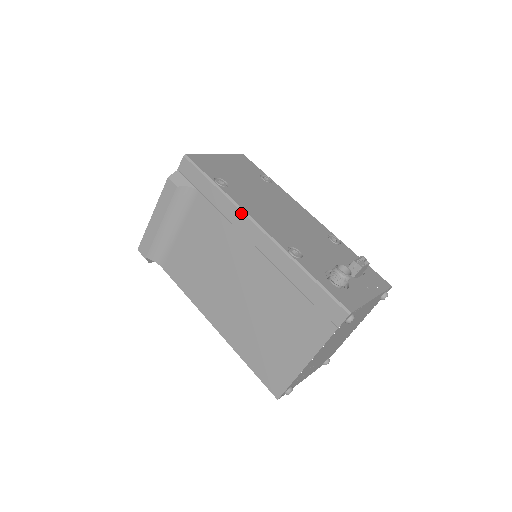
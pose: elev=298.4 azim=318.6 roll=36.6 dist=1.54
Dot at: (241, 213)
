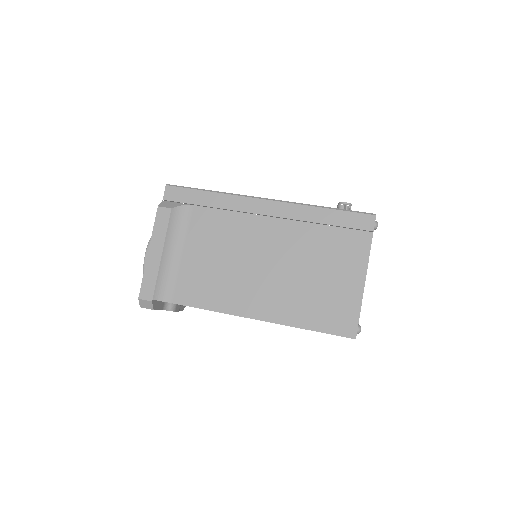
Dot at: (245, 198)
